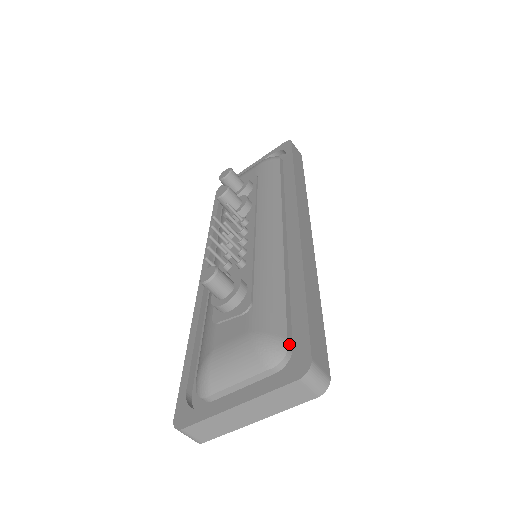
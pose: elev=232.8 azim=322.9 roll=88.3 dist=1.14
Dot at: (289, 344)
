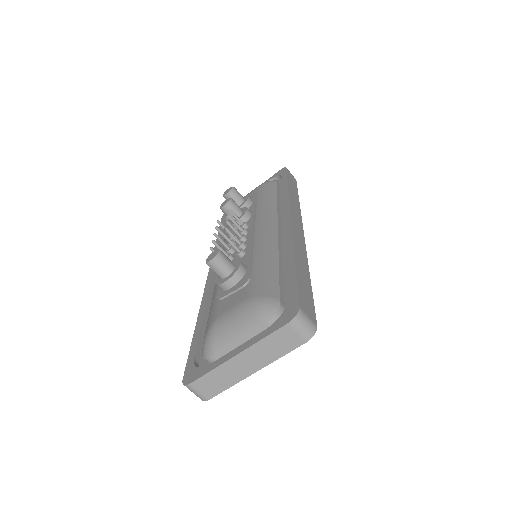
Dot at: (281, 303)
